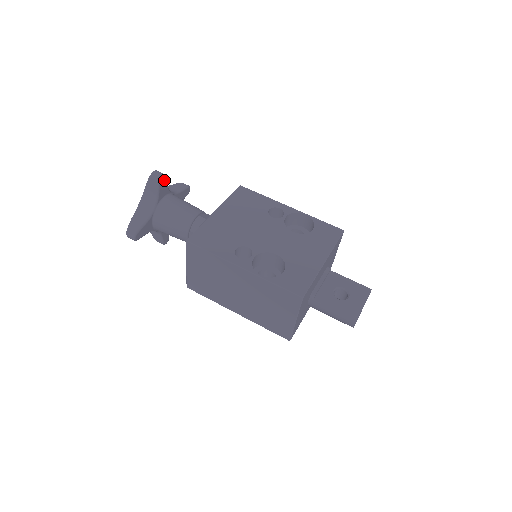
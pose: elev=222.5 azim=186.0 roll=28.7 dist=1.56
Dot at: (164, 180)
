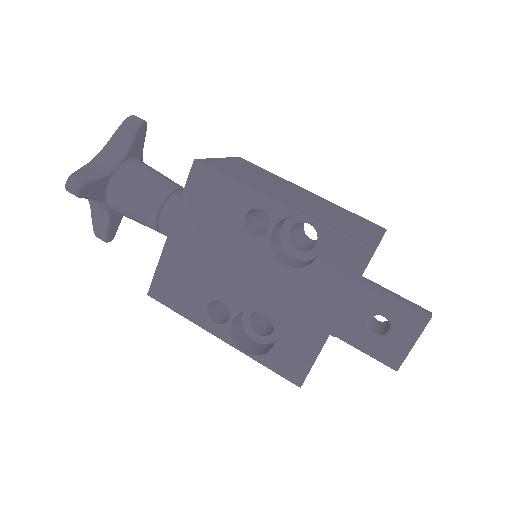
Dot at: (87, 186)
